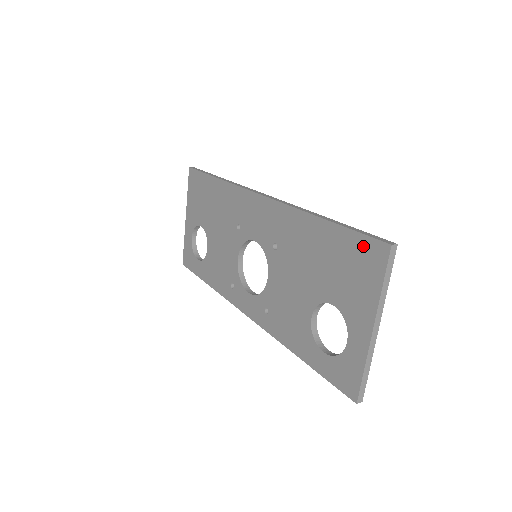
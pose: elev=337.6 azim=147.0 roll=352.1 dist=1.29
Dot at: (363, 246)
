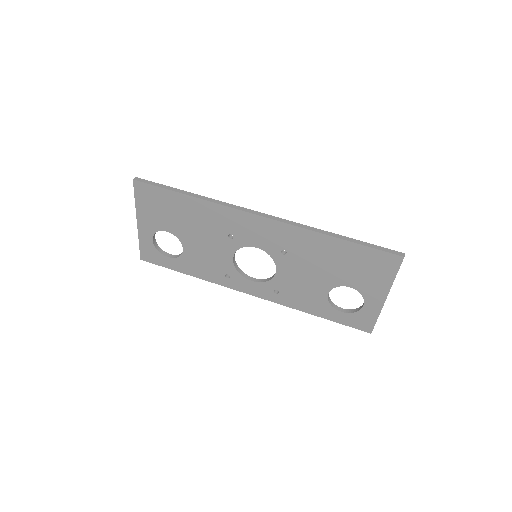
Dot at: (379, 257)
